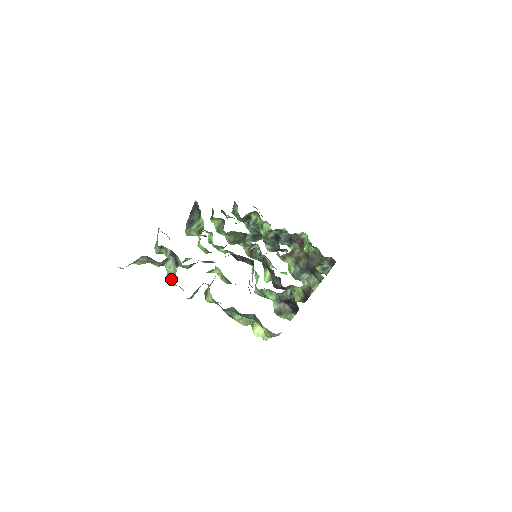
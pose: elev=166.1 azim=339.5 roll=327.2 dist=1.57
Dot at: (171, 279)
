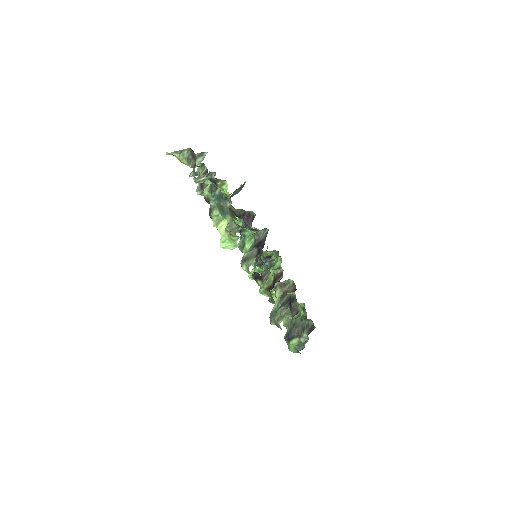
Dot at: occluded
